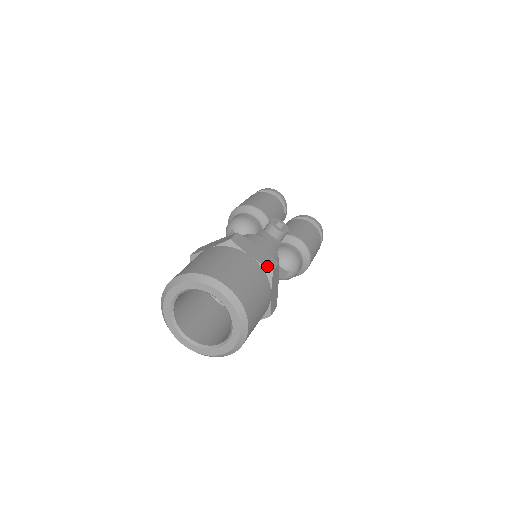
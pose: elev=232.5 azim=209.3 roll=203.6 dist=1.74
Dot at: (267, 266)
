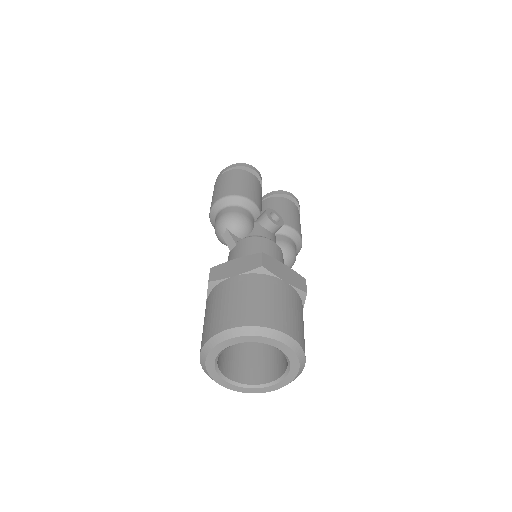
Dot at: (301, 288)
